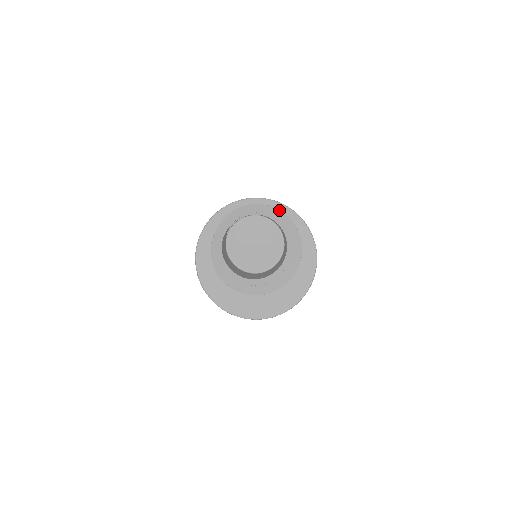
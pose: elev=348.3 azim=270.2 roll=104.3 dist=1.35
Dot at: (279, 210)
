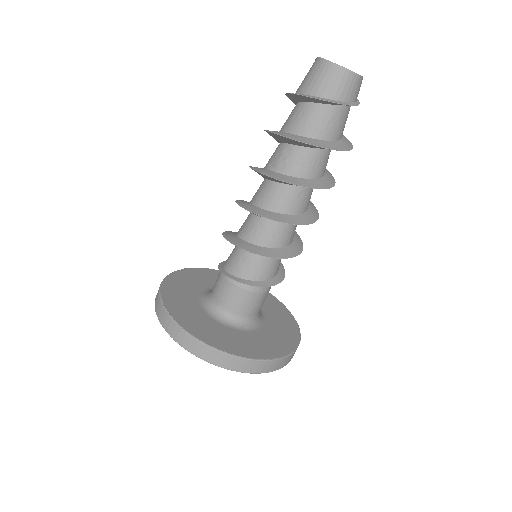
Dot at: occluded
